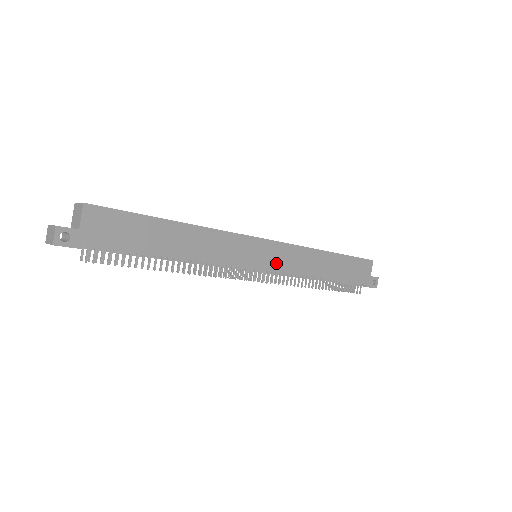
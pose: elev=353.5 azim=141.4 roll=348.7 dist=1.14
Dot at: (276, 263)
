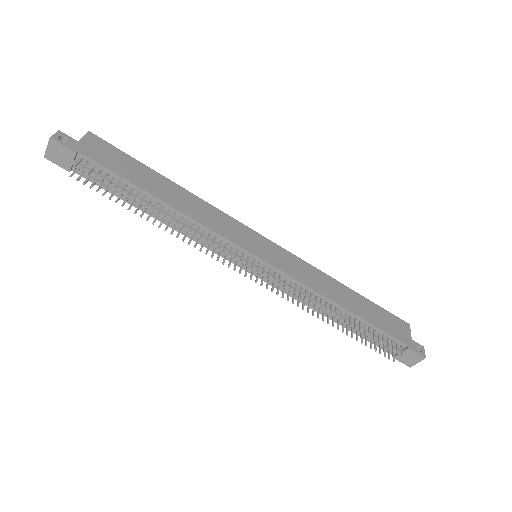
Dot at: (279, 262)
